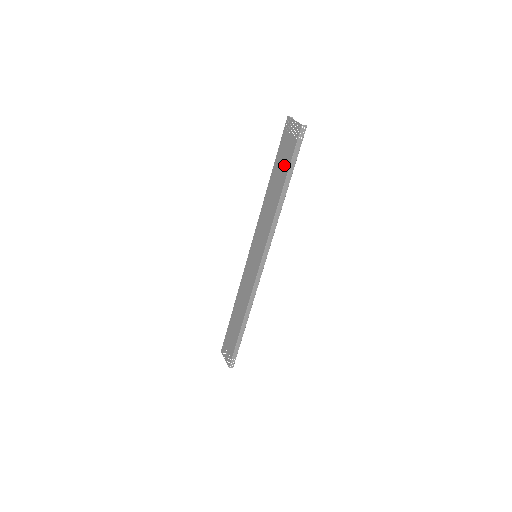
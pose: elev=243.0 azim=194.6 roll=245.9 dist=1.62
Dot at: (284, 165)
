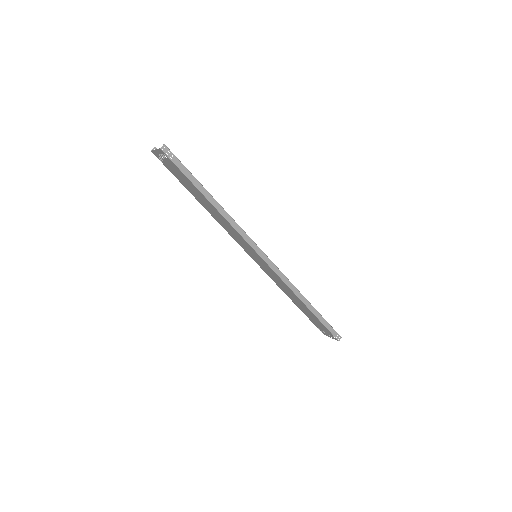
Dot at: (189, 184)
